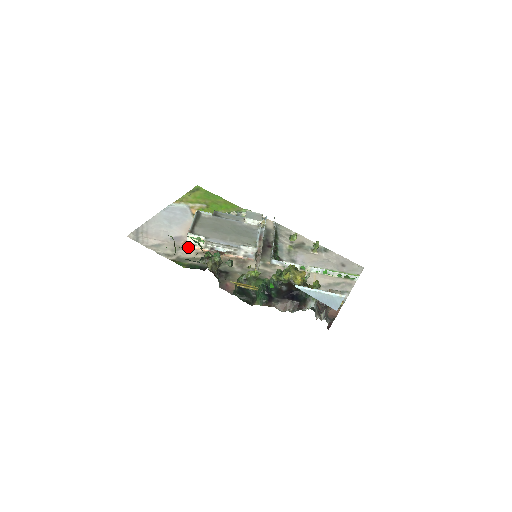
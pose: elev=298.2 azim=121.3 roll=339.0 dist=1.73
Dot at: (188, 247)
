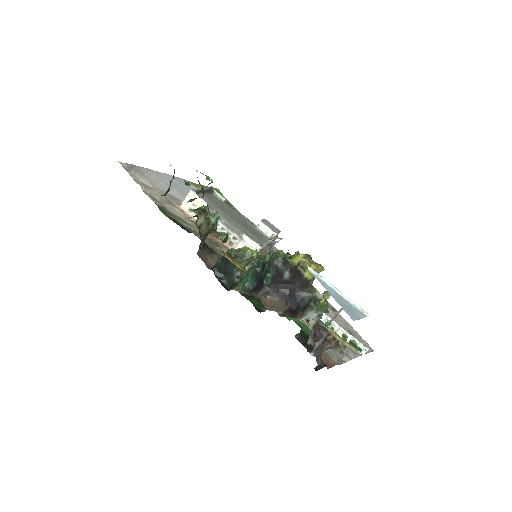
Dot at: (181, 209)
